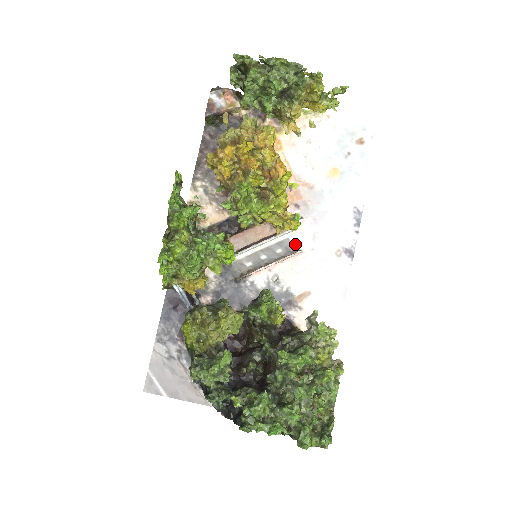
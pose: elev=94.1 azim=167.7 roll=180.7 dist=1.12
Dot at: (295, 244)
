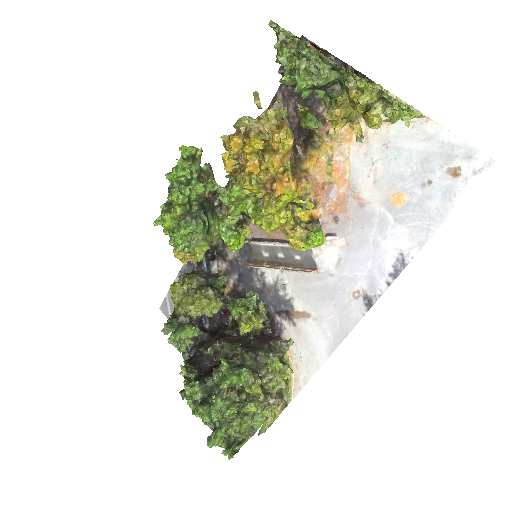
Dot at: (316, 259)
